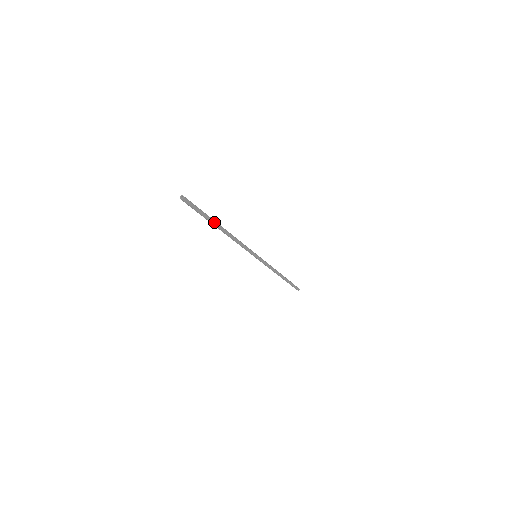
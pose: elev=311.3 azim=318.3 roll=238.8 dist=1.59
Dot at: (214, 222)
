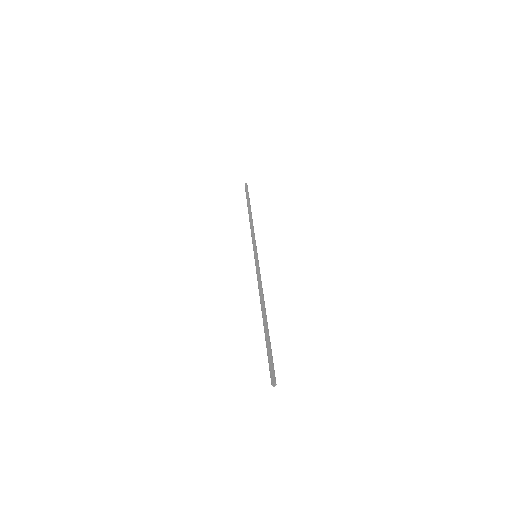
Dot at: (268, 330)
